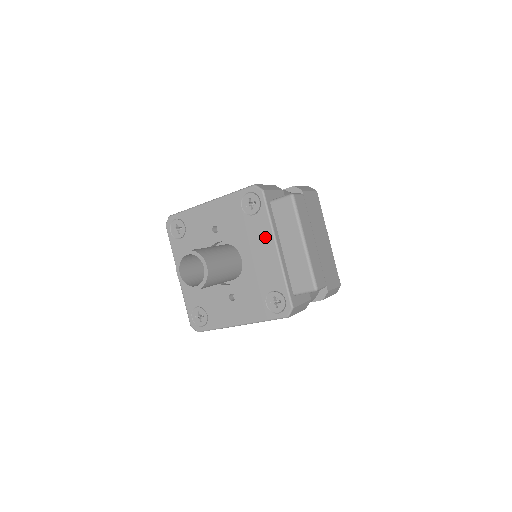
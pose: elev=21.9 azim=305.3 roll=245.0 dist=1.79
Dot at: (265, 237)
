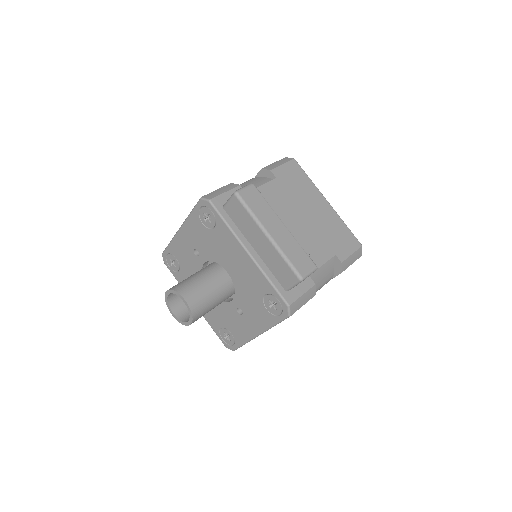
Dot at: (233, 245)
